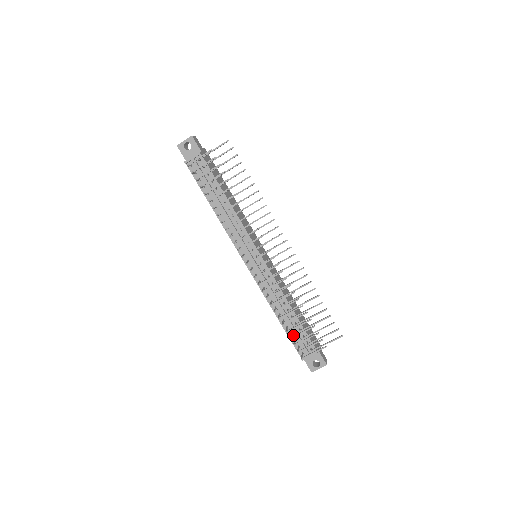
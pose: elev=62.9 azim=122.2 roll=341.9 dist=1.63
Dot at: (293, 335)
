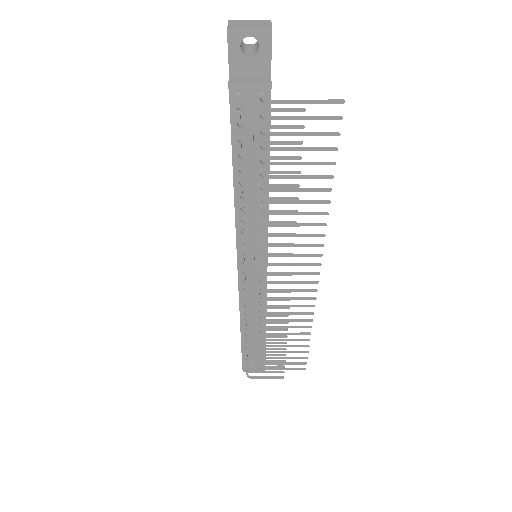
Dot at: occluded
